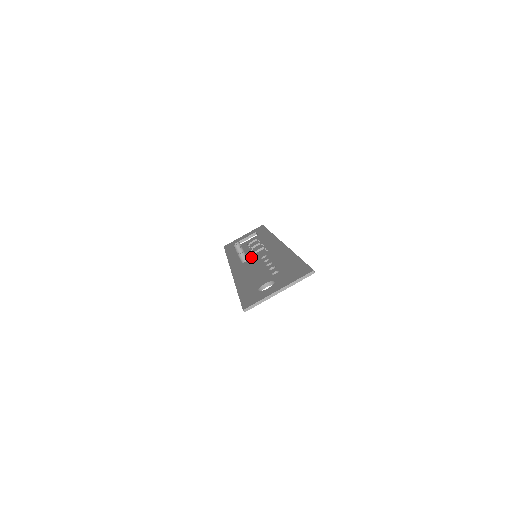
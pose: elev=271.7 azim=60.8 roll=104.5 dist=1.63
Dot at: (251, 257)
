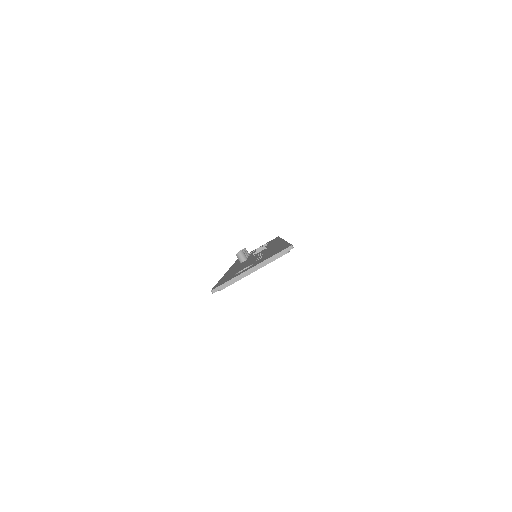
Dot at: (250, 257)
